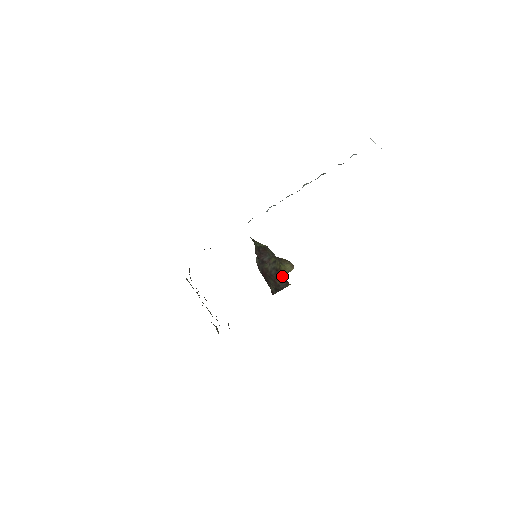
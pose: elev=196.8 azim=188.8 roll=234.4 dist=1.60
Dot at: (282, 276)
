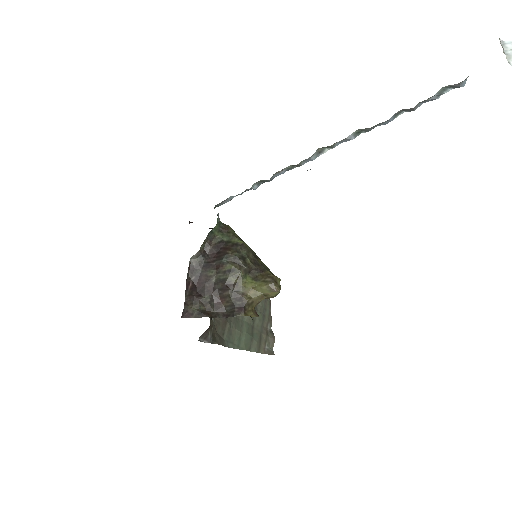
Dot at: (237, 297)
